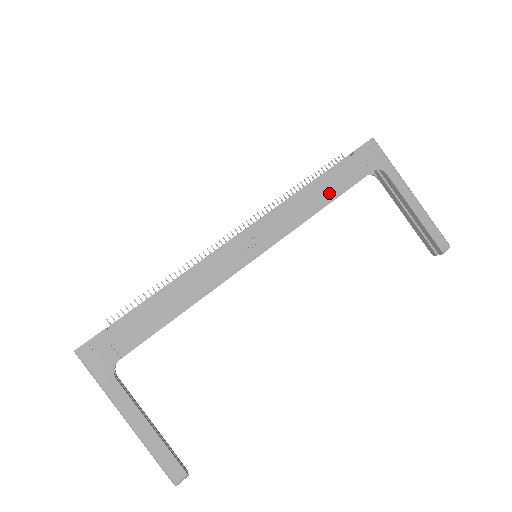
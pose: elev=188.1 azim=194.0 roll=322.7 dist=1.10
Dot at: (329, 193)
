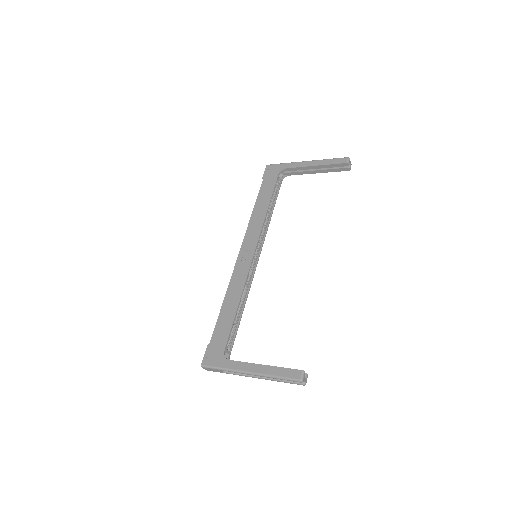
Dot at: (265, 201)
